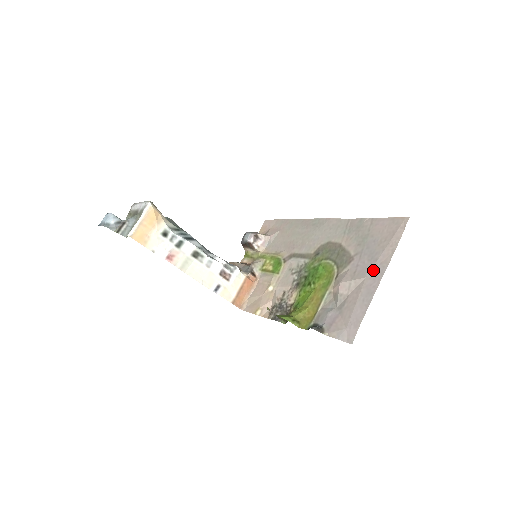
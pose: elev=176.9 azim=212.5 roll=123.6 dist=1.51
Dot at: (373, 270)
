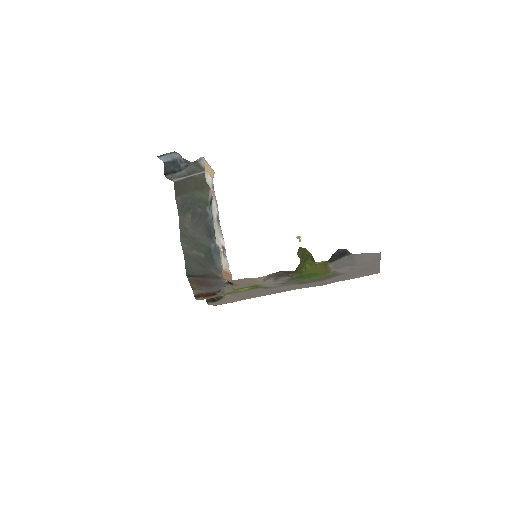
Dot at: (369, 266)
